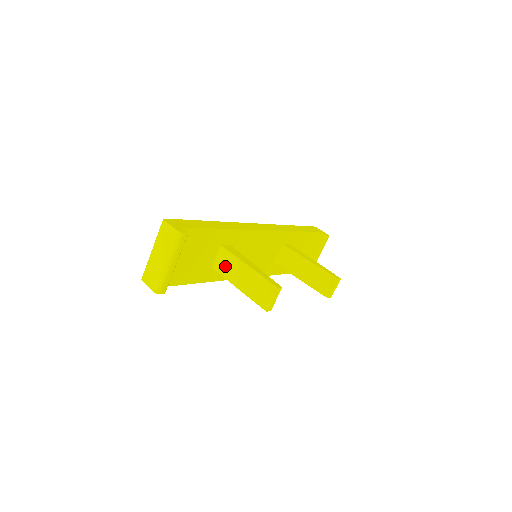
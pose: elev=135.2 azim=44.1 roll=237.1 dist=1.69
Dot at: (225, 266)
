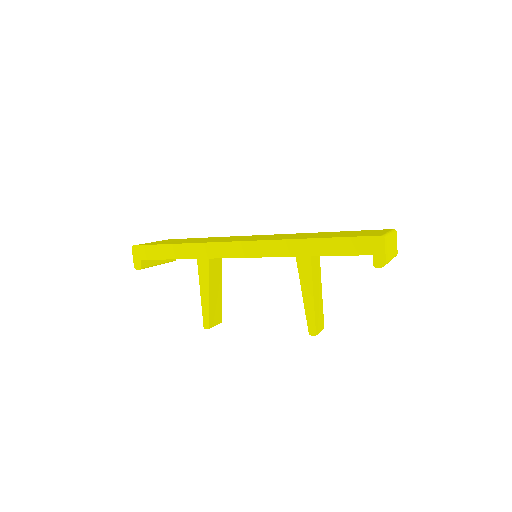
Dot at: occluded
